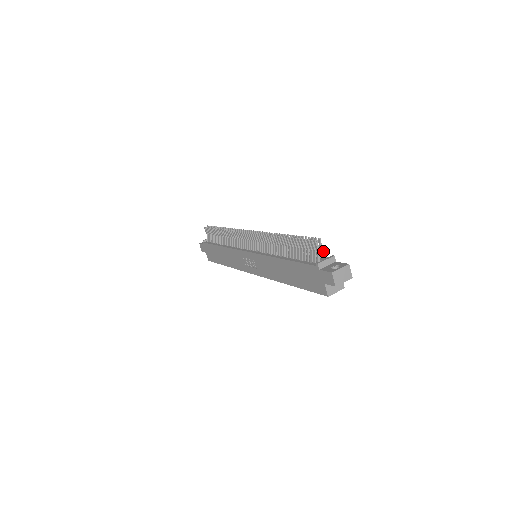
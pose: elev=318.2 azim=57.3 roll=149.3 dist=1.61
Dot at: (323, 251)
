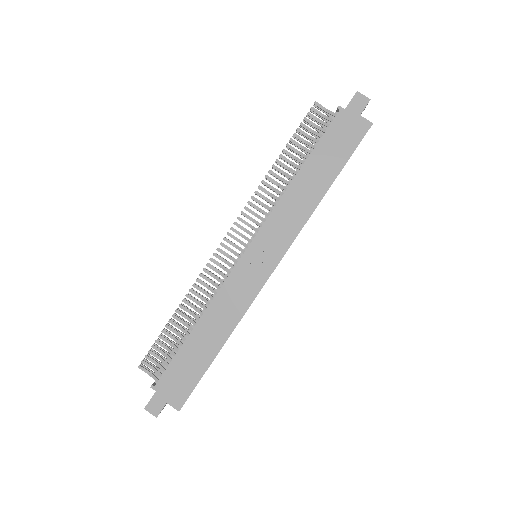
Dot at: (327, 111)
